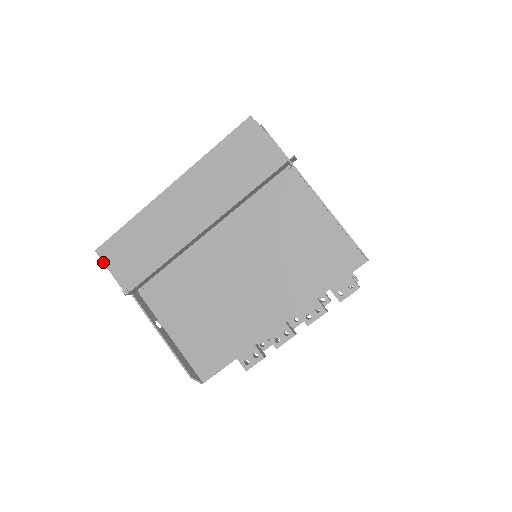
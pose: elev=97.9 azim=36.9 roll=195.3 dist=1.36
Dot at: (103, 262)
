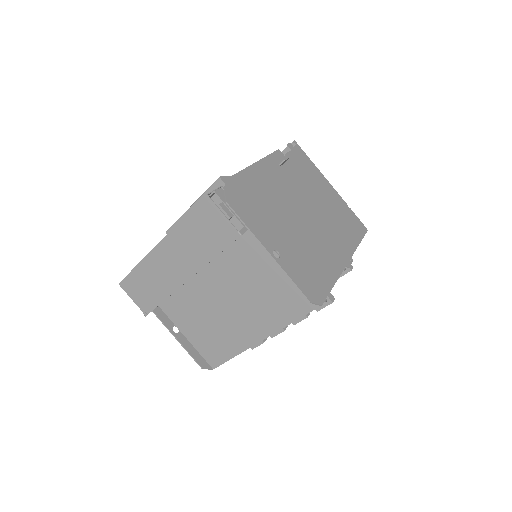
Dot at: (126, 292)
